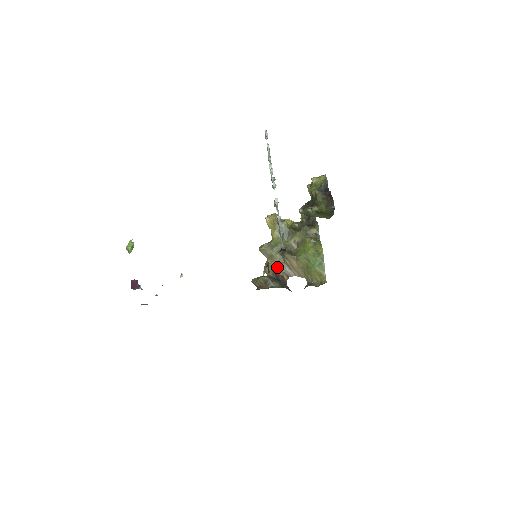
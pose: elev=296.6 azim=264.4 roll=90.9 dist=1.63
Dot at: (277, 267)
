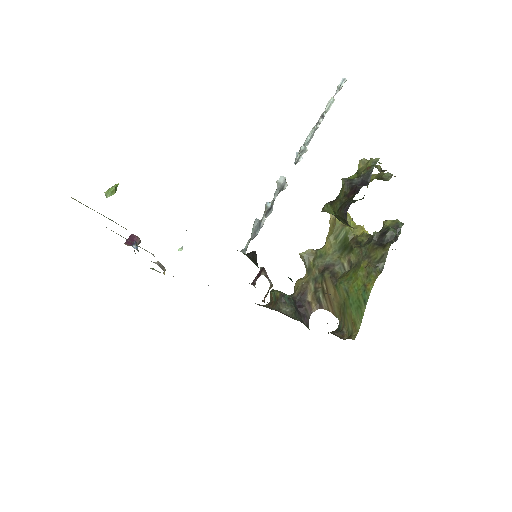
Dot at: (309, 287)
